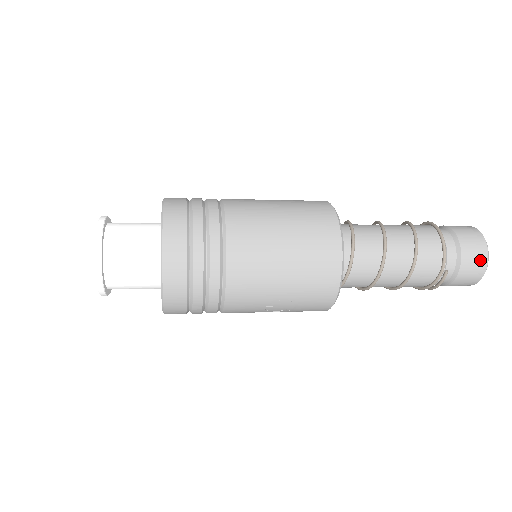
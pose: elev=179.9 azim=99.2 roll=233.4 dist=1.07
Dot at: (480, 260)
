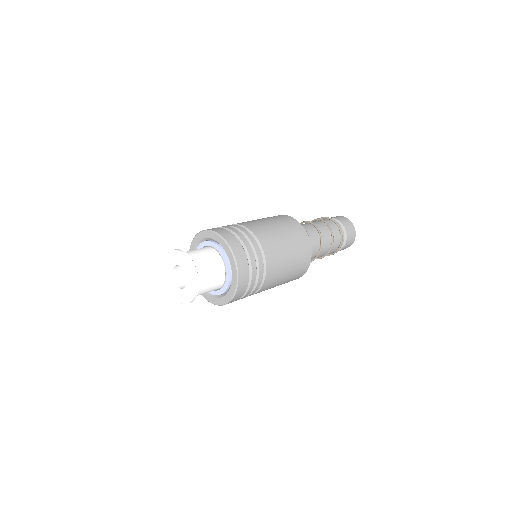
Dot at: (349, 246)
